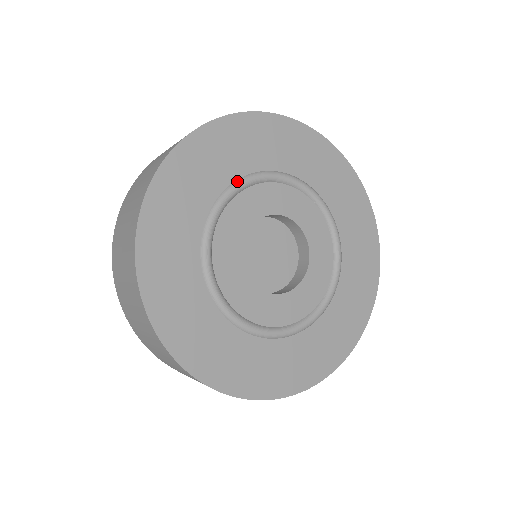
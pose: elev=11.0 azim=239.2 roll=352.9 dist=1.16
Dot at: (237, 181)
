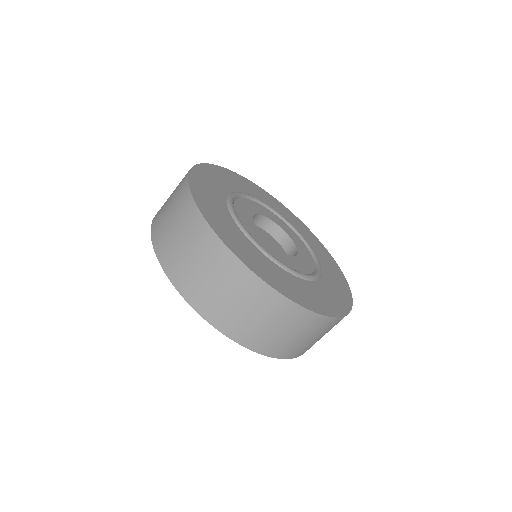
Dot at: (230, 194)
